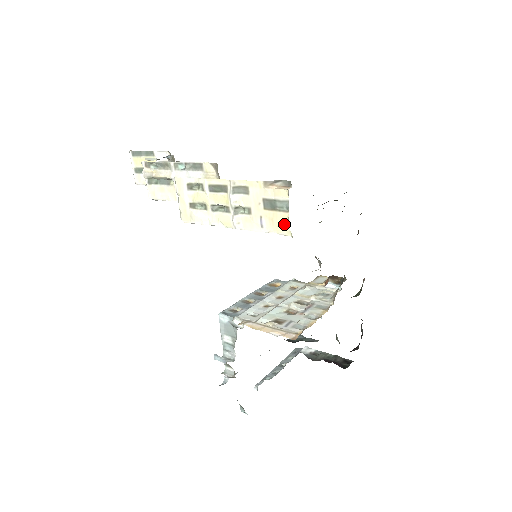
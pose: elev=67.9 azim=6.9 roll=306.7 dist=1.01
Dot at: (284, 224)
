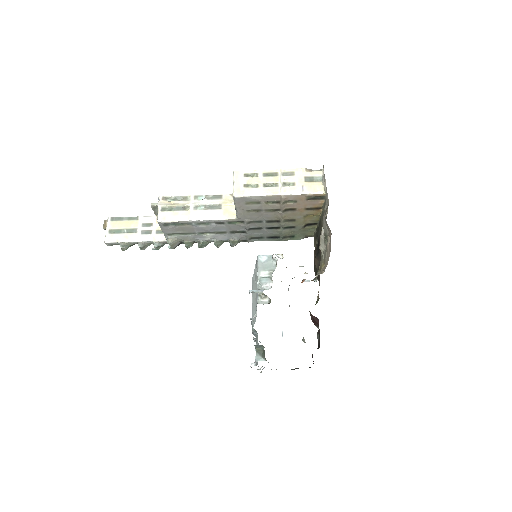
Dot at: (319, 188)
